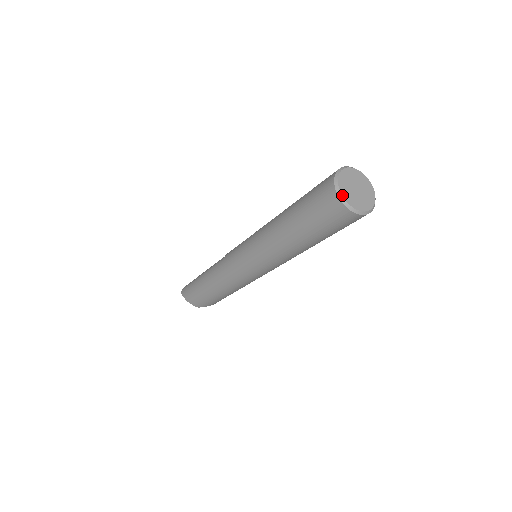
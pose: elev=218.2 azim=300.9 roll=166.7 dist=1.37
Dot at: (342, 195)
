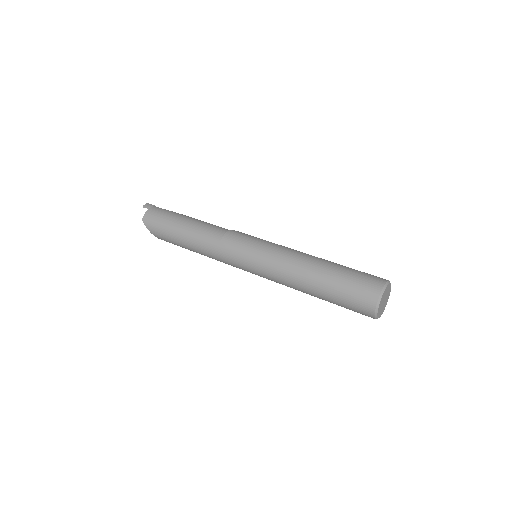
Dot at: (377, 315)
